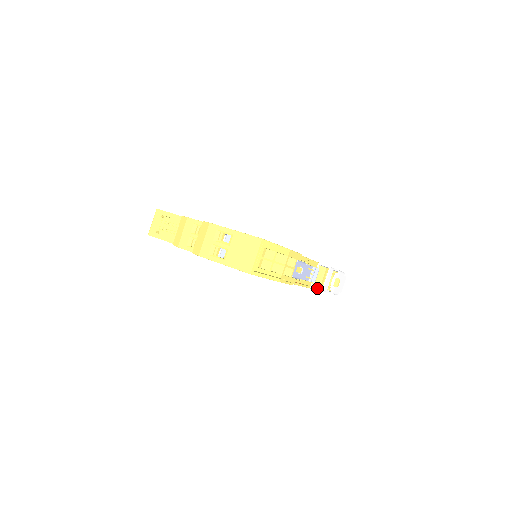
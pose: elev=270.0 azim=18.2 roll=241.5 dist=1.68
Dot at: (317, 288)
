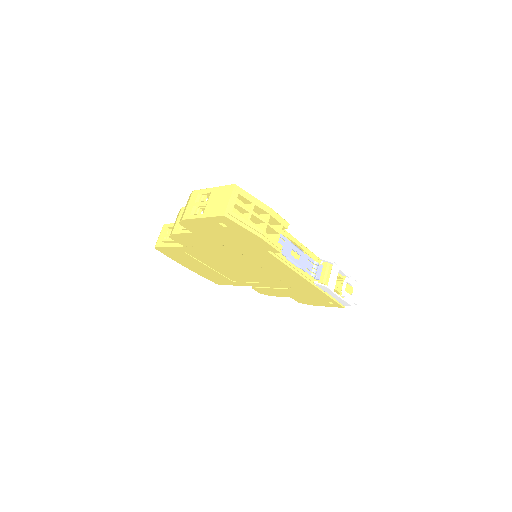
Dot at: (322, 283)
